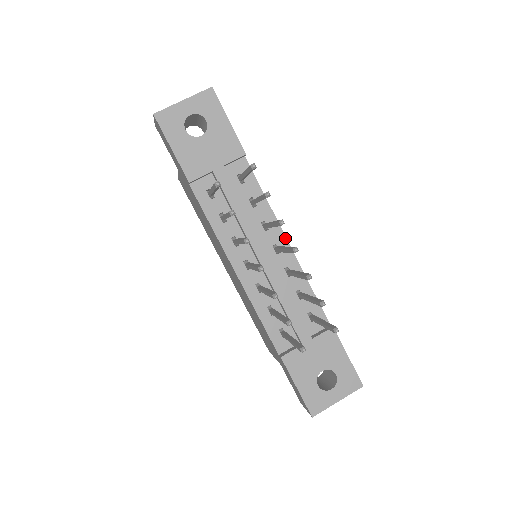
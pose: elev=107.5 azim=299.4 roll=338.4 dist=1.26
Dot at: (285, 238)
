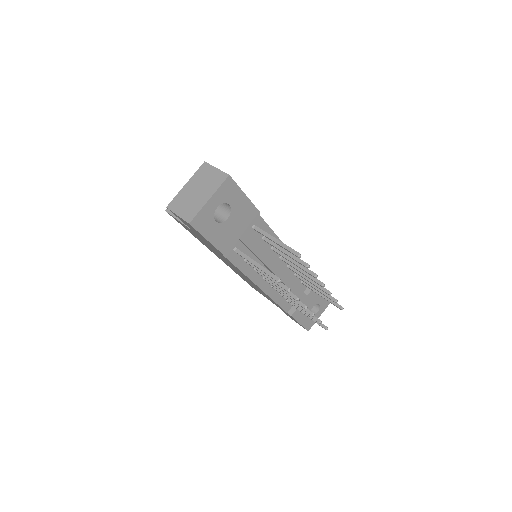
Dot at: occluded
